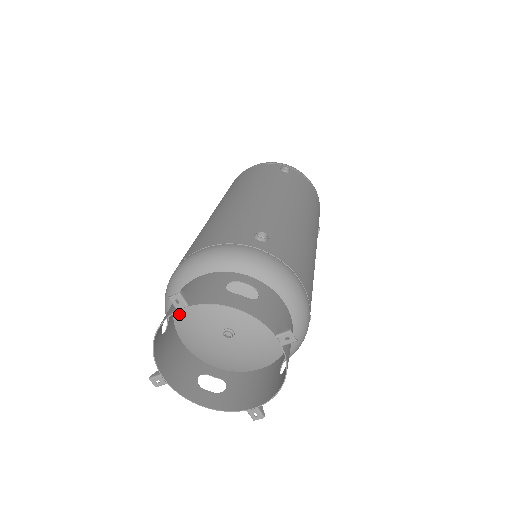
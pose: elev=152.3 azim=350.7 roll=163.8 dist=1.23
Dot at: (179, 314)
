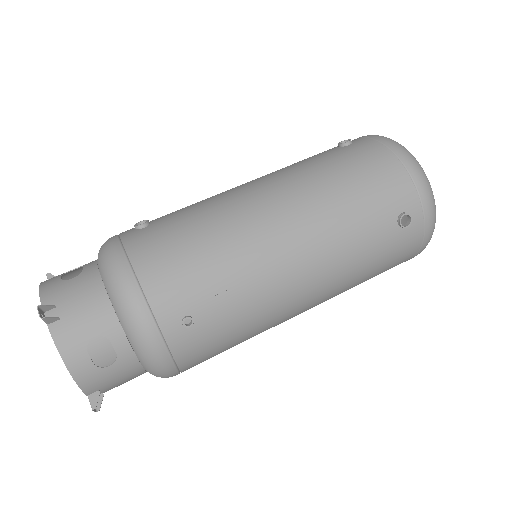
Dot at: occluded
